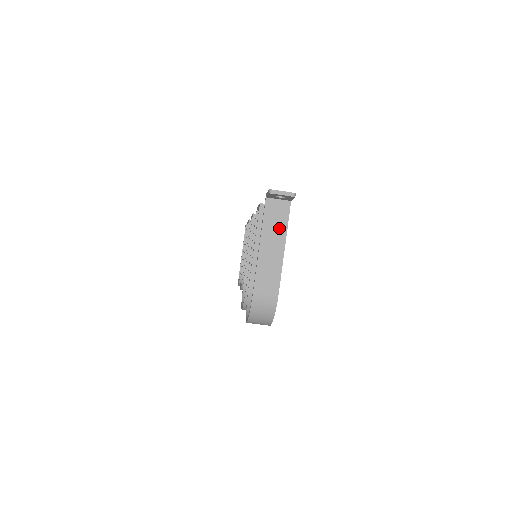
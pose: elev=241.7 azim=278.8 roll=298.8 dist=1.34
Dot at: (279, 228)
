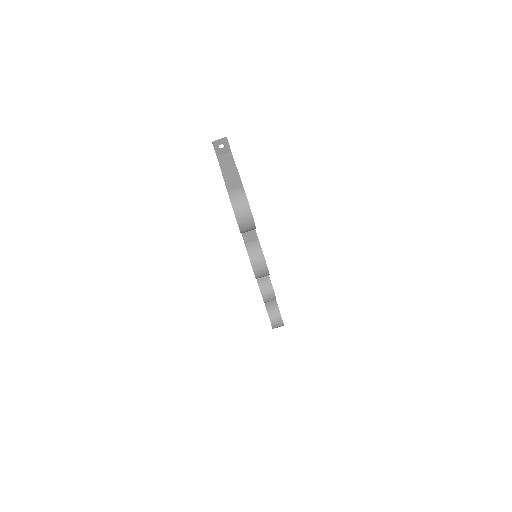
Dot at: (230, 163)
